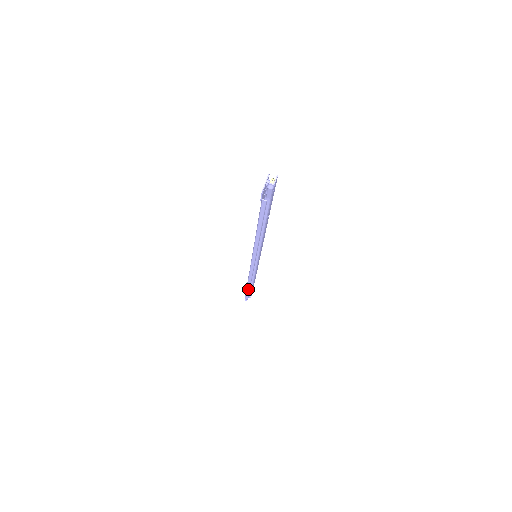
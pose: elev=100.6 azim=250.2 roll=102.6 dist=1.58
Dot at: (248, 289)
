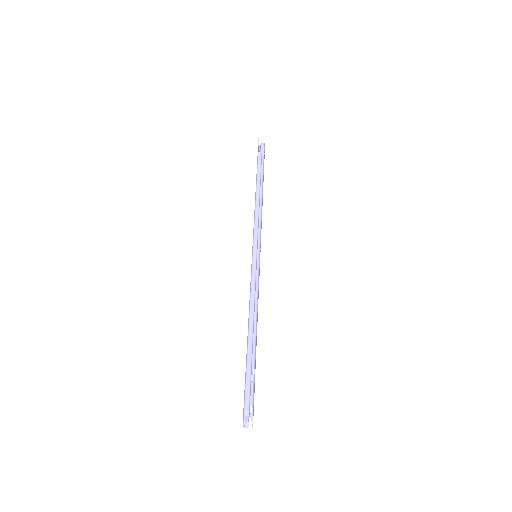
Dot at: (249, 354)
